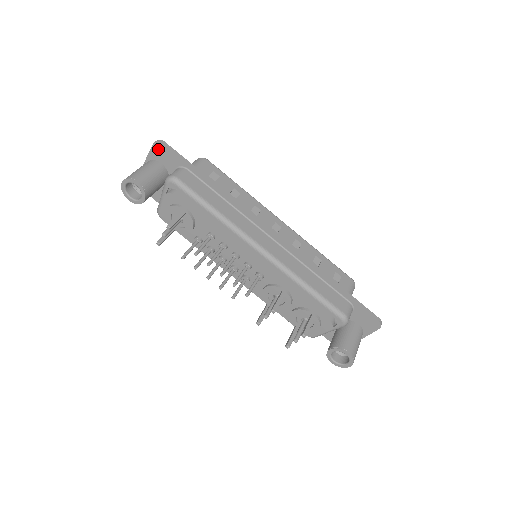
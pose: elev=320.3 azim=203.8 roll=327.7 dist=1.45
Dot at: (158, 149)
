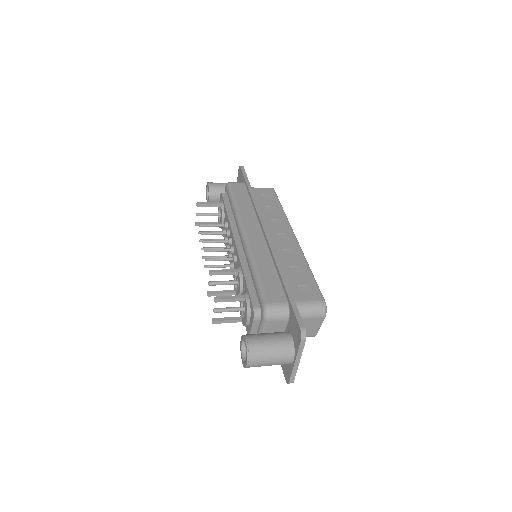
Dot at: (239, 172)
